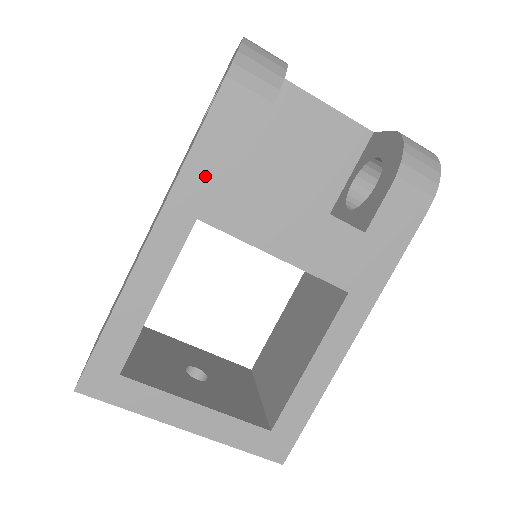
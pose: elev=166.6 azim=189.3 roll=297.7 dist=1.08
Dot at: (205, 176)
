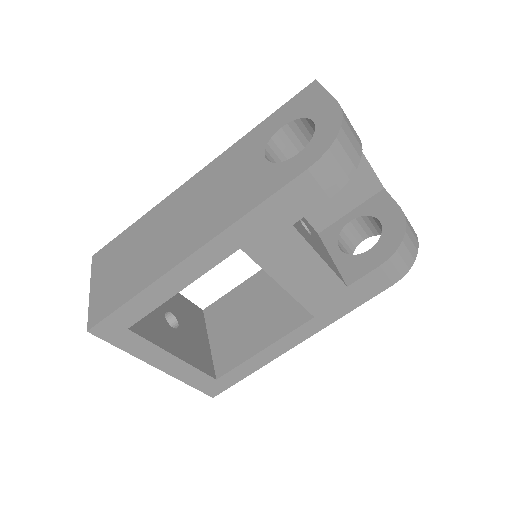
Dot at: (263, 223)
